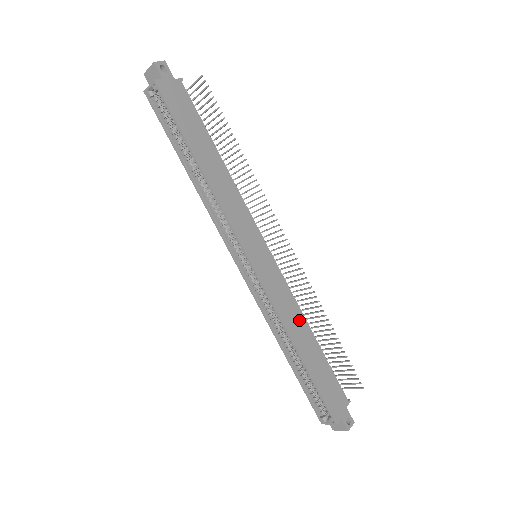
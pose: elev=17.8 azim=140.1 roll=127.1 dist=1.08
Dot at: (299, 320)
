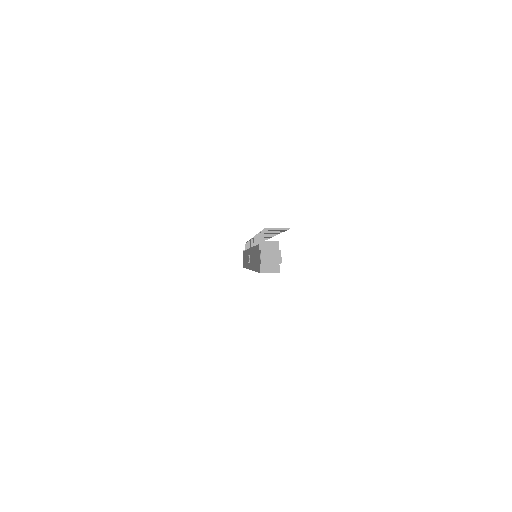
Dot at: occluded
